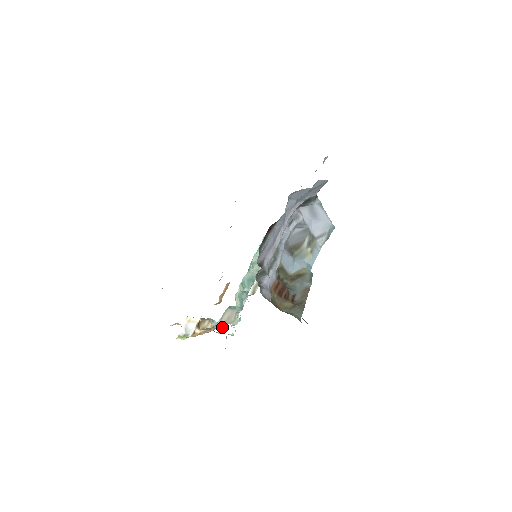
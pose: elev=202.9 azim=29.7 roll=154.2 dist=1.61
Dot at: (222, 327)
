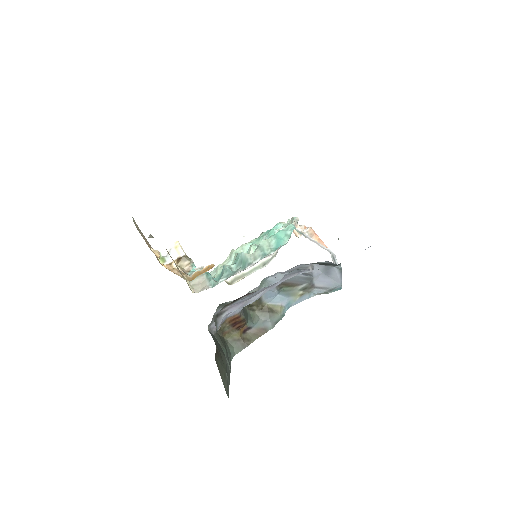
Dot at: occluded
